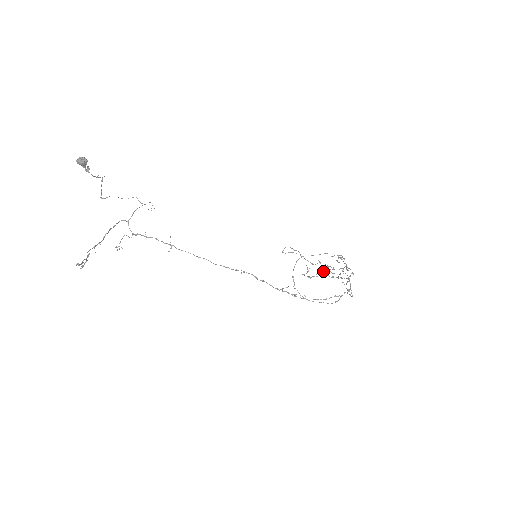
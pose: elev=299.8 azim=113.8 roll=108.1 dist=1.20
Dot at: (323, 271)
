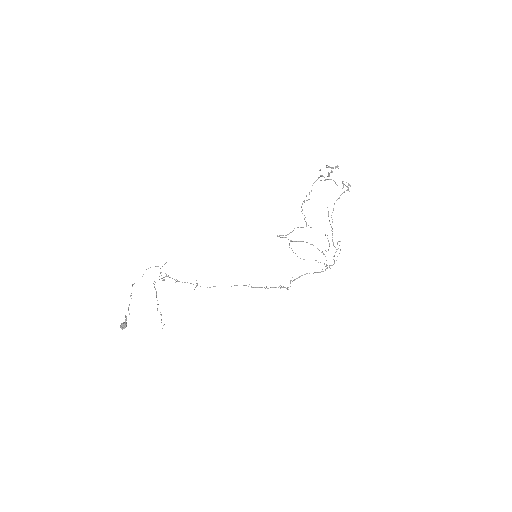
Dot at: occluded
